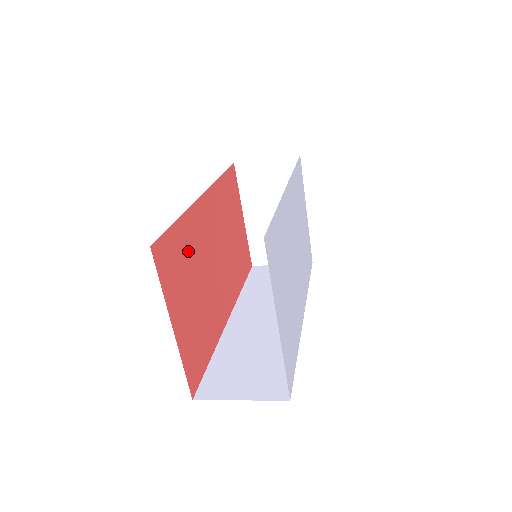
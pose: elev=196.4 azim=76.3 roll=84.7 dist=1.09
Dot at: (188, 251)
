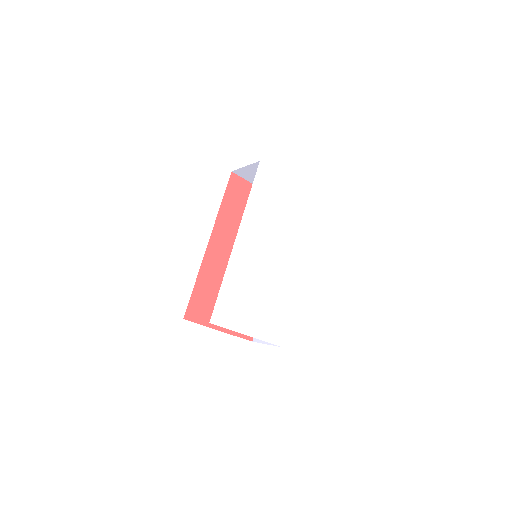
Dot at: (212, 287)
